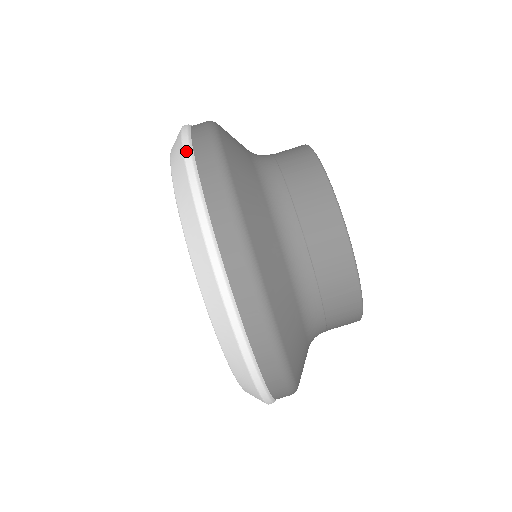
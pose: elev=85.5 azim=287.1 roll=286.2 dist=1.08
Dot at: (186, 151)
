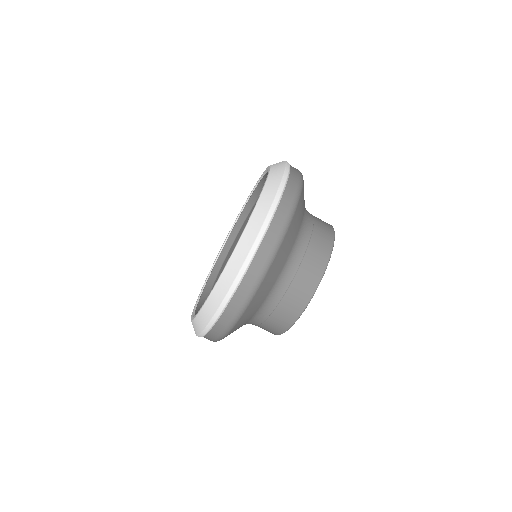
Dot at: (275, 202)
